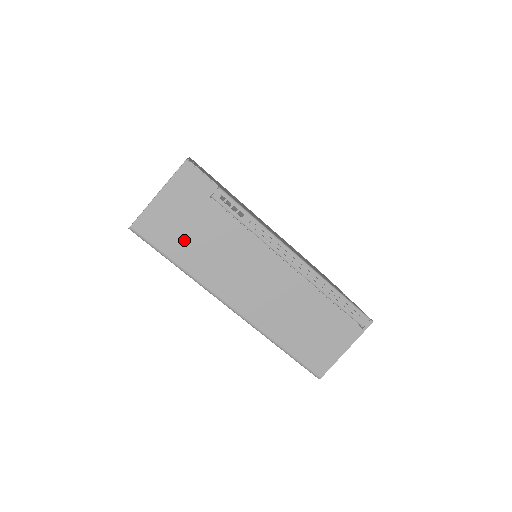
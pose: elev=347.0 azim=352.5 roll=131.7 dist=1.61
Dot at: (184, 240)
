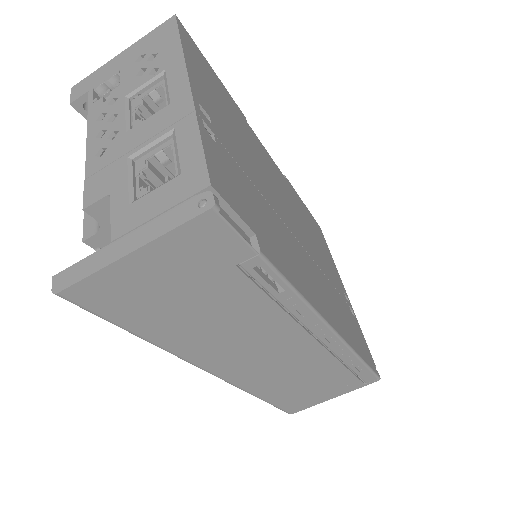
Dot at: (163, 313)
